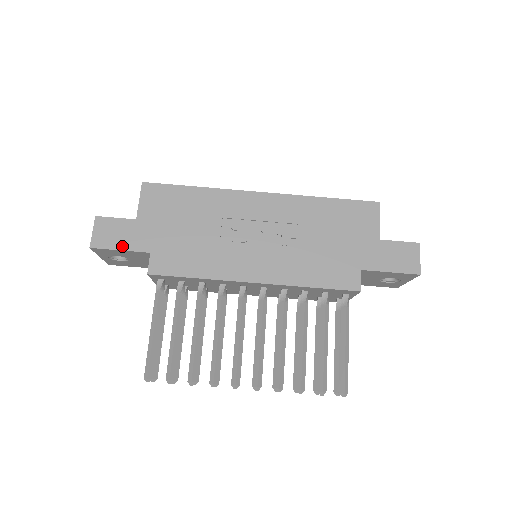
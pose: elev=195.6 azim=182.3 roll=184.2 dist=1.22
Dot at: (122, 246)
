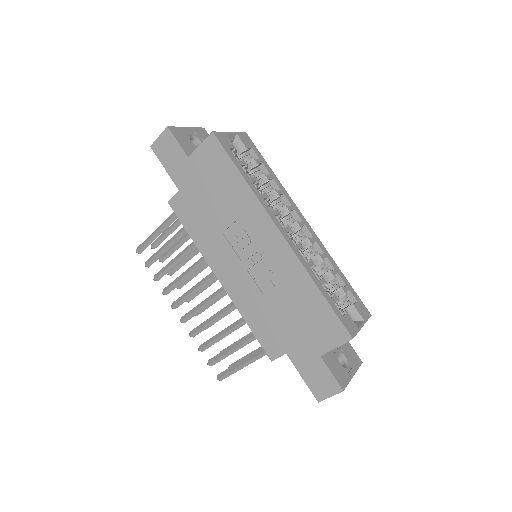
Dot at: (167, 167)
